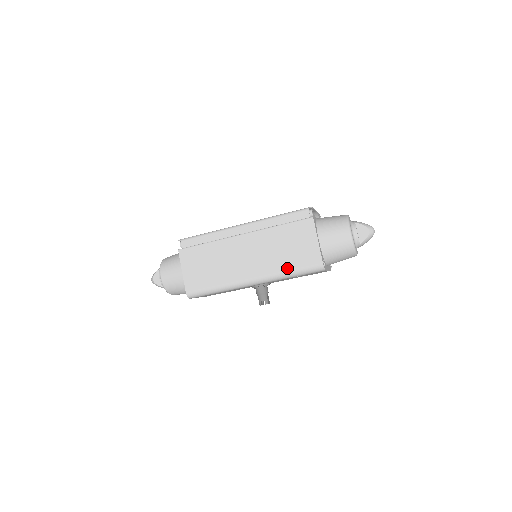
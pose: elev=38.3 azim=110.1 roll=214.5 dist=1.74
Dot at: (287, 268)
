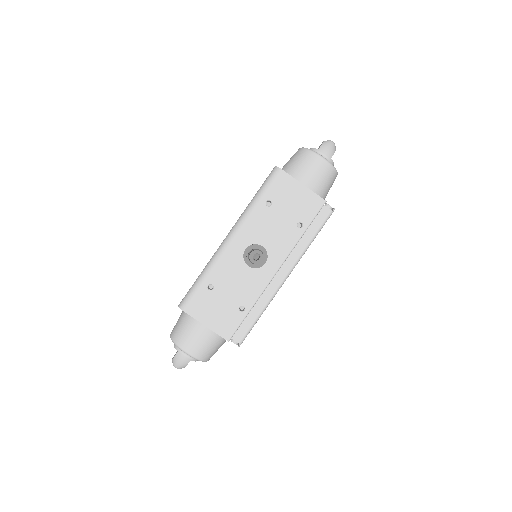
Dot at: (251, 200)
